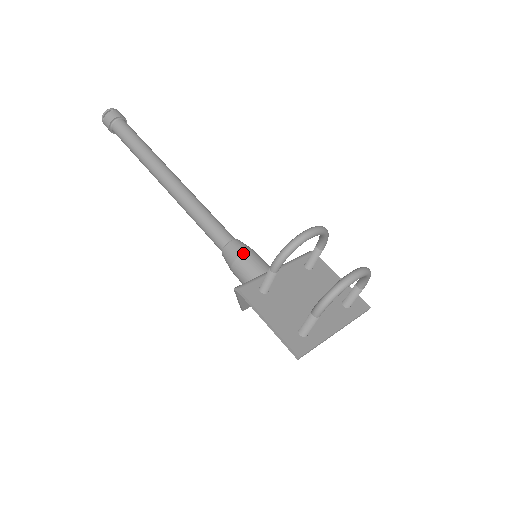
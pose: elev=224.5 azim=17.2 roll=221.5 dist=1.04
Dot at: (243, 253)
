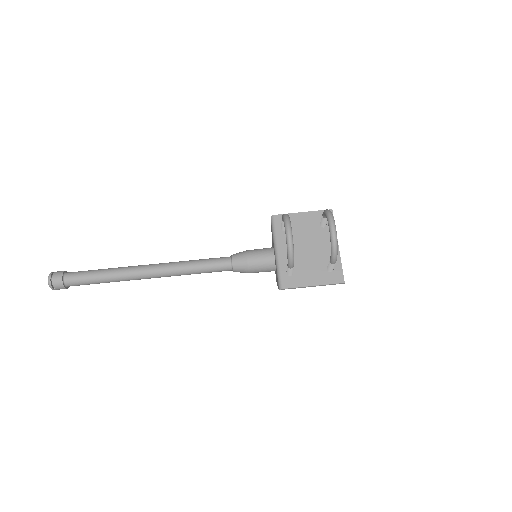
Dot at: (248, 262)
